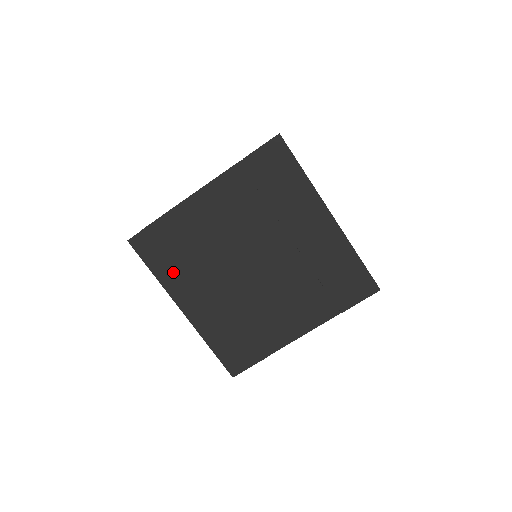
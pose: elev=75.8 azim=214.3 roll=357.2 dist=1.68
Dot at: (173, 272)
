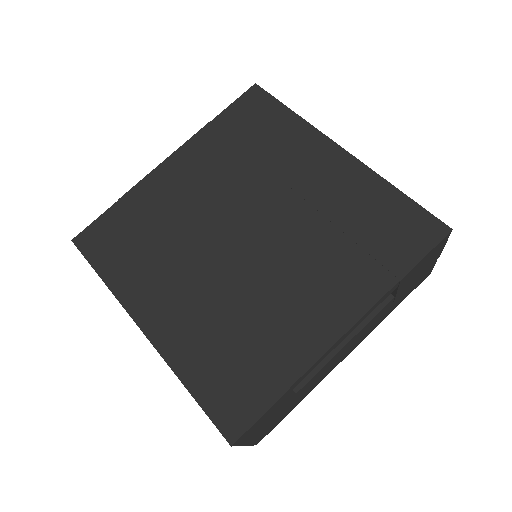
Dot at: (129, 270)
